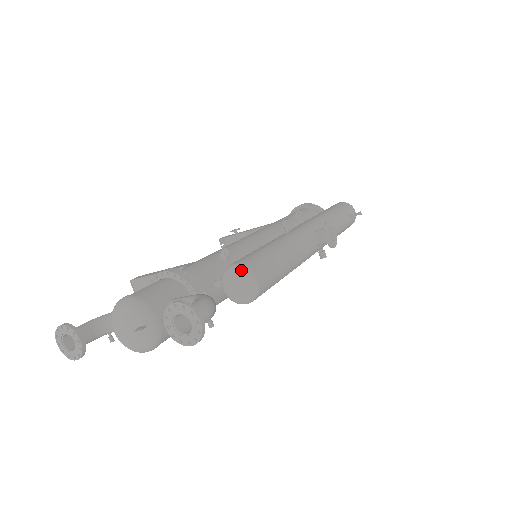
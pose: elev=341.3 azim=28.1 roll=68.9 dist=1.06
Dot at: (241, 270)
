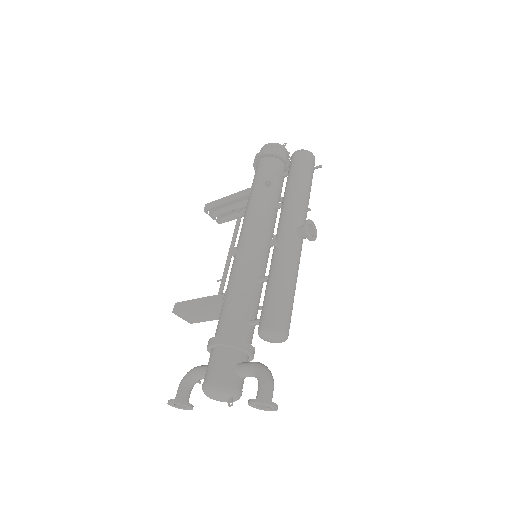
Dot at: (272, 333)
